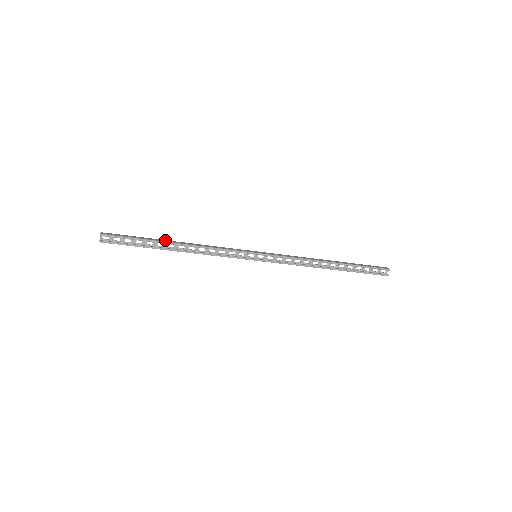
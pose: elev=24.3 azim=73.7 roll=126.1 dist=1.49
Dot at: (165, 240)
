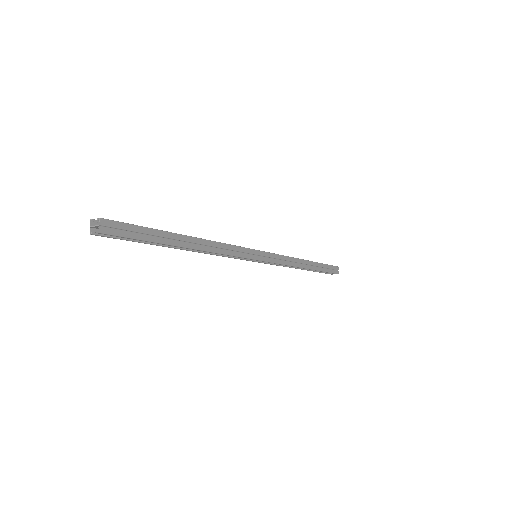
Dot at: (180, 237)
